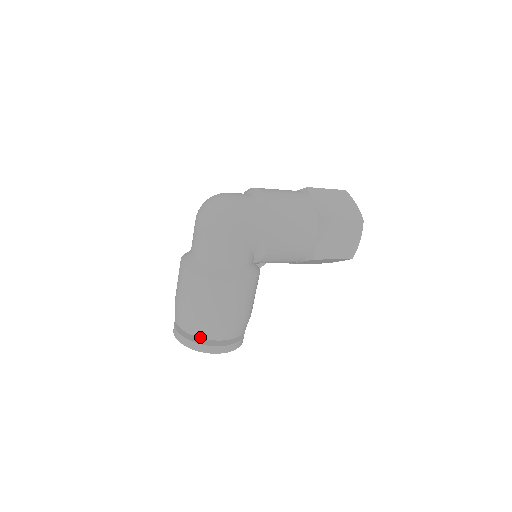
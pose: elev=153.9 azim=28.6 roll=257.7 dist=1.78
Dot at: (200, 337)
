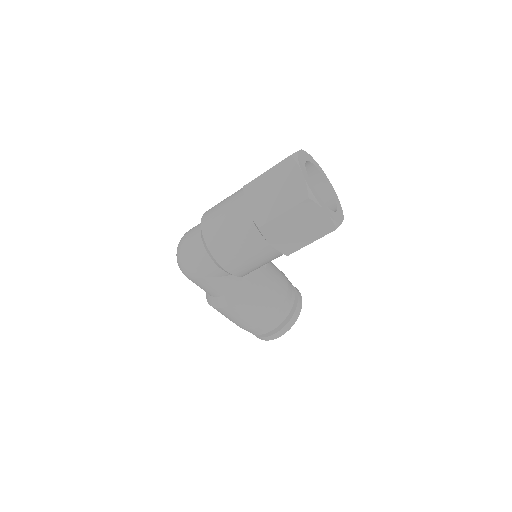
Dot at: occluded
